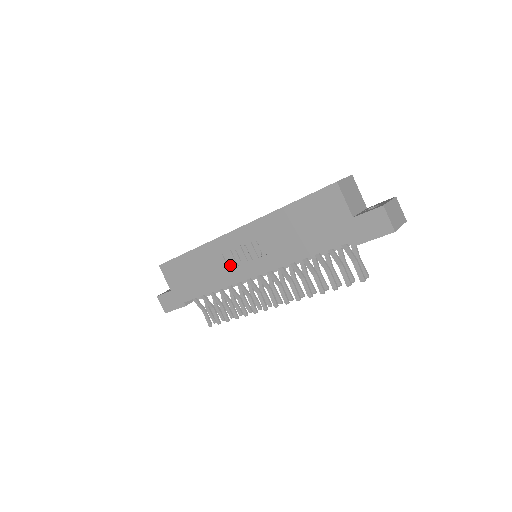
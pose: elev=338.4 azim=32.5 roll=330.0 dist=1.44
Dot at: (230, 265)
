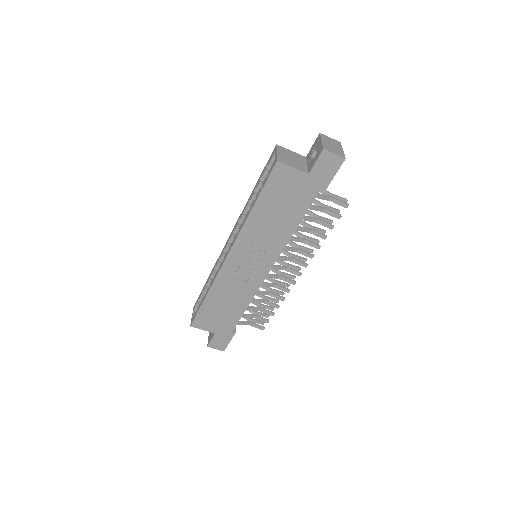
Dot at: (245, 279)
